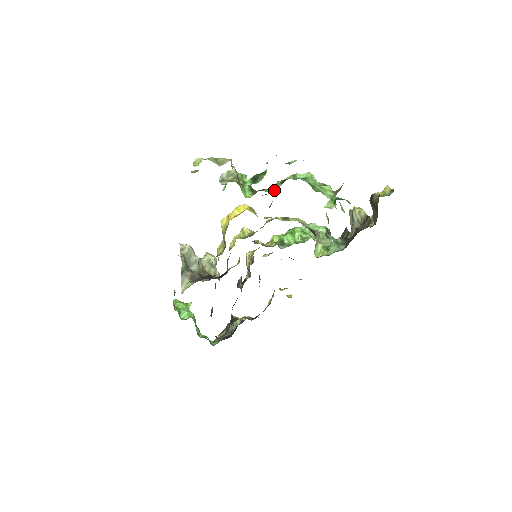
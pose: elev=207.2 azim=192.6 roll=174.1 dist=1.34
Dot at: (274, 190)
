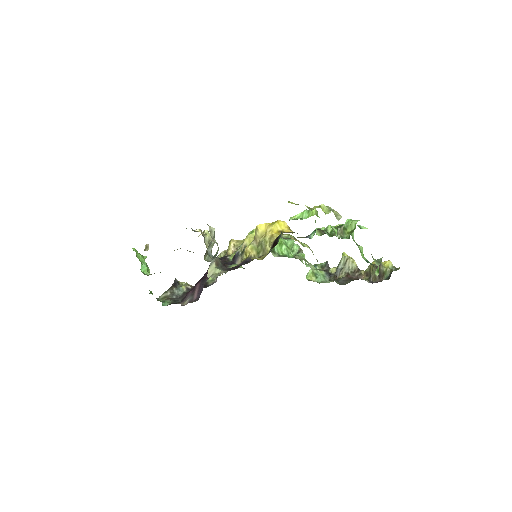
Dot at: (330, 234)
